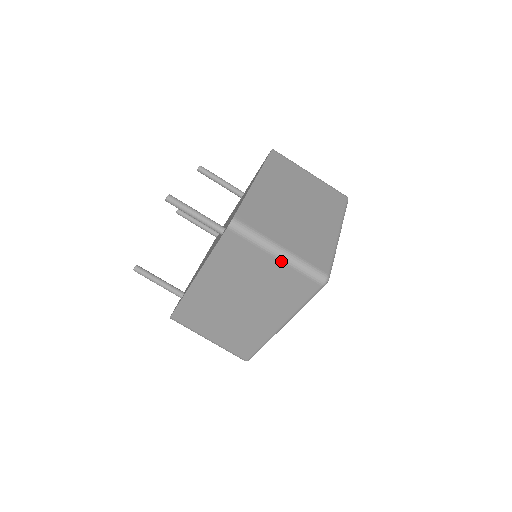
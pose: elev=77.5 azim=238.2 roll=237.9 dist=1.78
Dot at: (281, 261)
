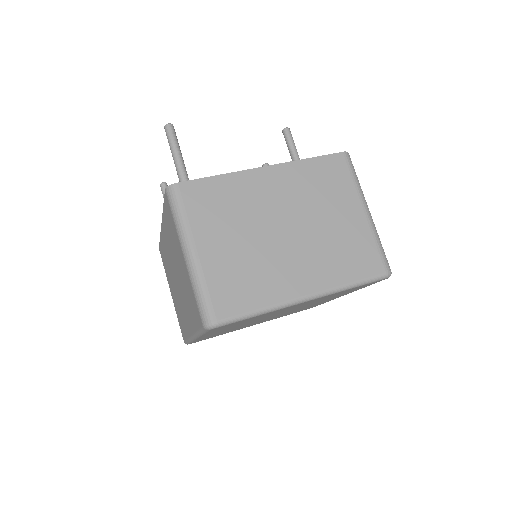
Dot at: (186, 265)
